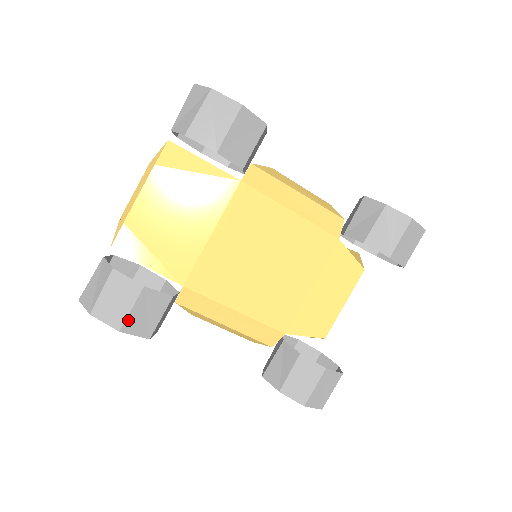
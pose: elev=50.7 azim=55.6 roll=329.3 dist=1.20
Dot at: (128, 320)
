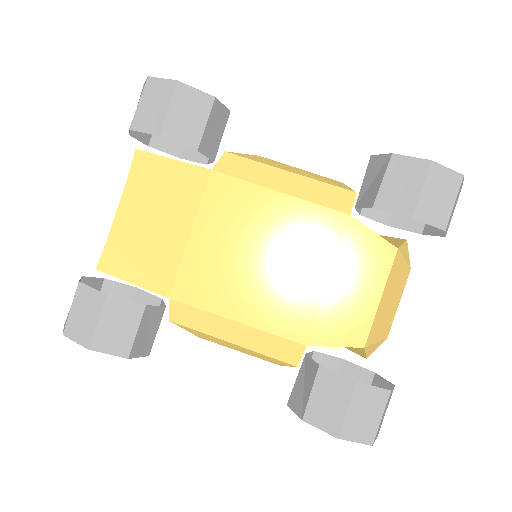
Dot at: (96, 335)
